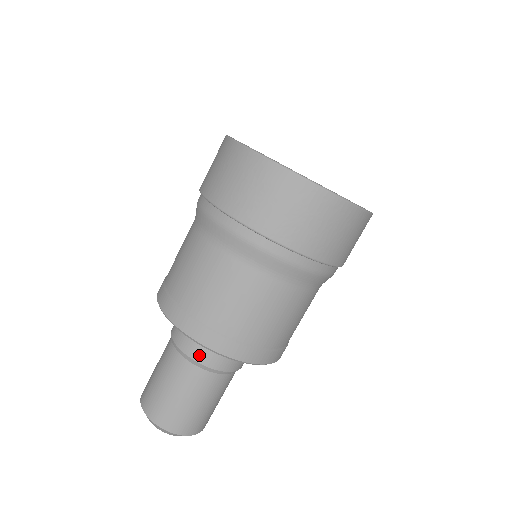
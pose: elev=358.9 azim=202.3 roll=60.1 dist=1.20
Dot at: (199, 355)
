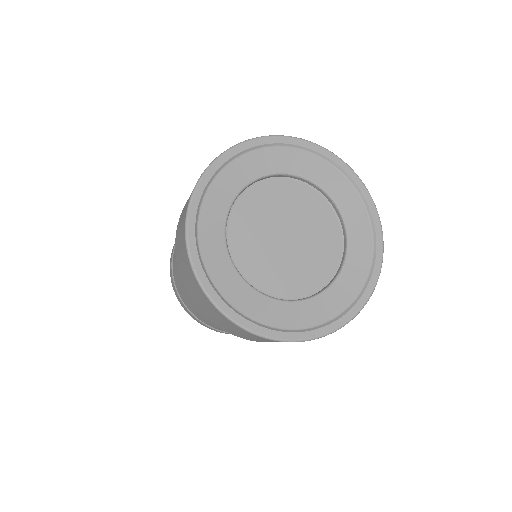
Dot at: occluded
